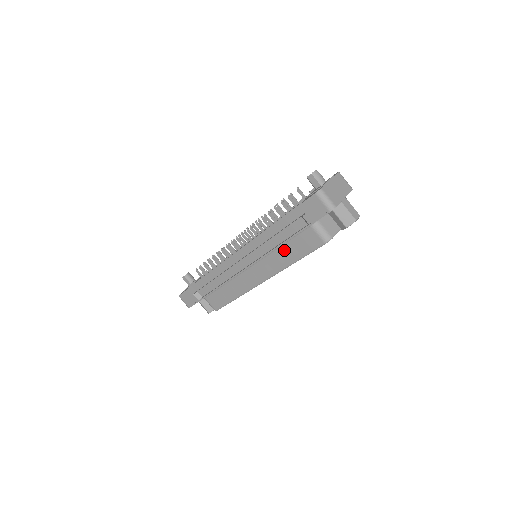
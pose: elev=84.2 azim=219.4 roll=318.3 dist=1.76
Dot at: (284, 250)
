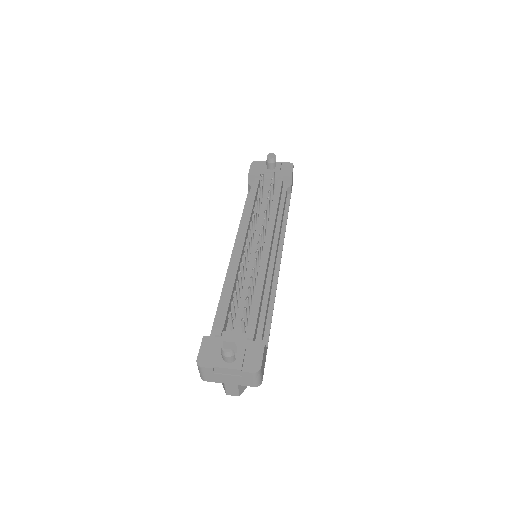
Dot at: occluded
